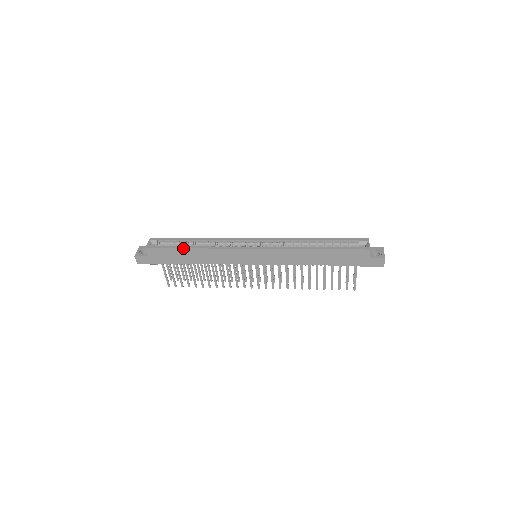
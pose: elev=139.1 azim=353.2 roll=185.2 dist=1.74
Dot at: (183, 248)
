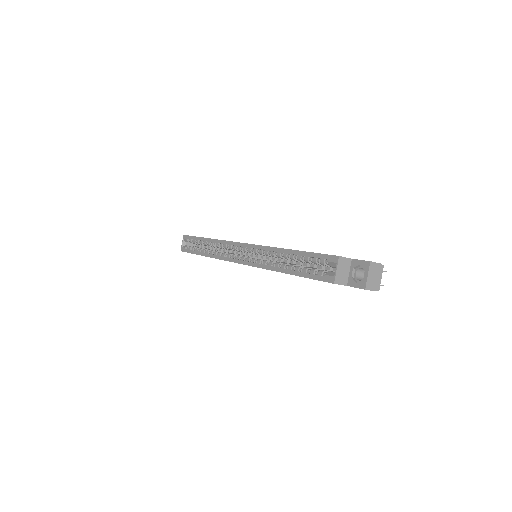
Dot at: occluded
